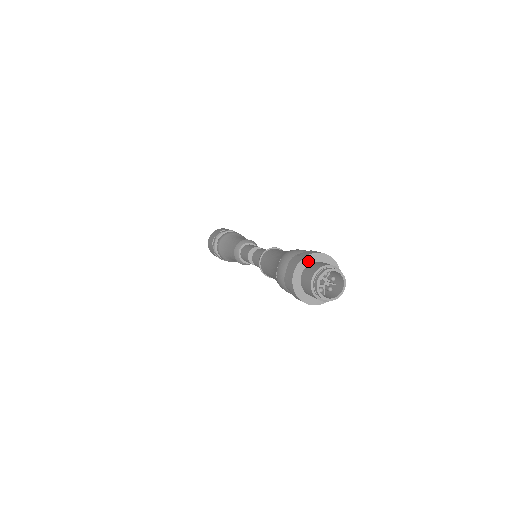
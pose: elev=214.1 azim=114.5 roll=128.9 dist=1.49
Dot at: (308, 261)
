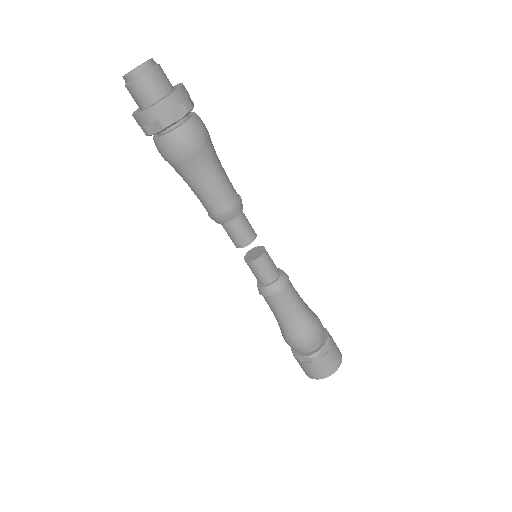
Dot at: occluded
